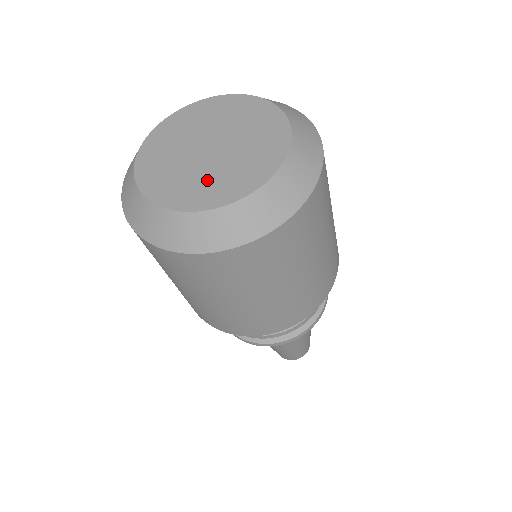
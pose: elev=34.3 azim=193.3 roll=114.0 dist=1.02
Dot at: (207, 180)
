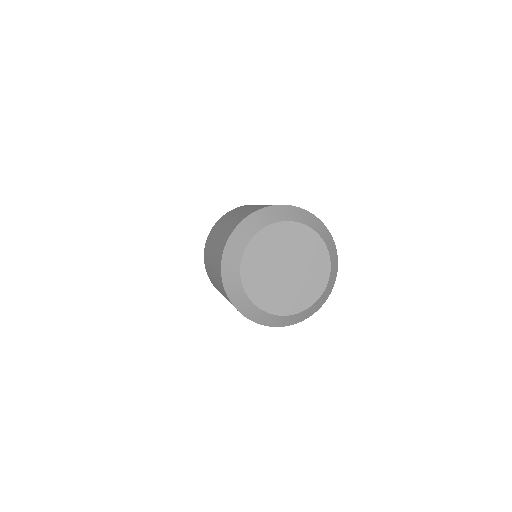
Dot at: (293, 293)
